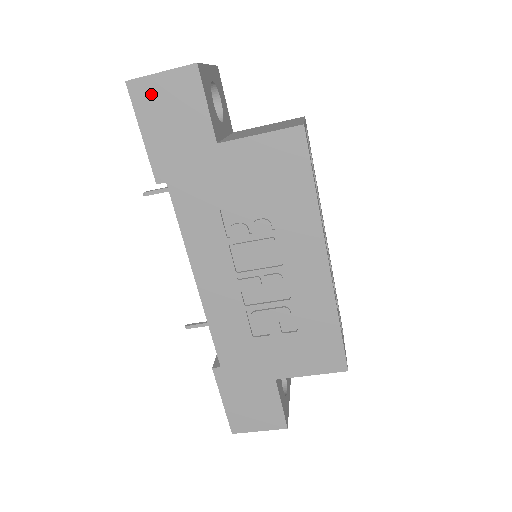
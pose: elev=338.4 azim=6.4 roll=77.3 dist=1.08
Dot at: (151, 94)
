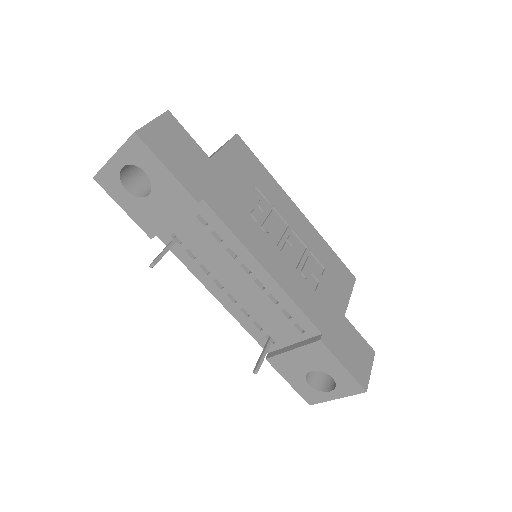
Dot at: (156, 137)
